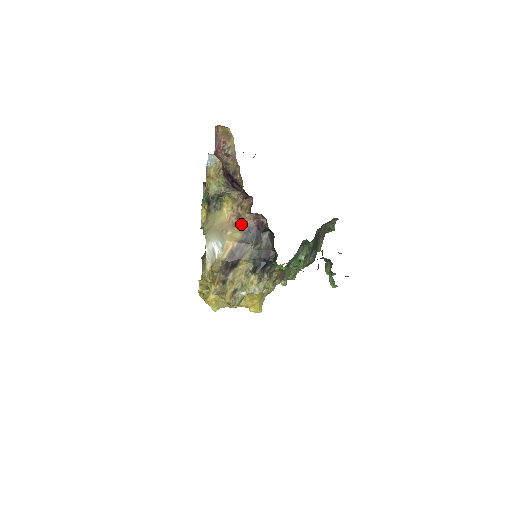
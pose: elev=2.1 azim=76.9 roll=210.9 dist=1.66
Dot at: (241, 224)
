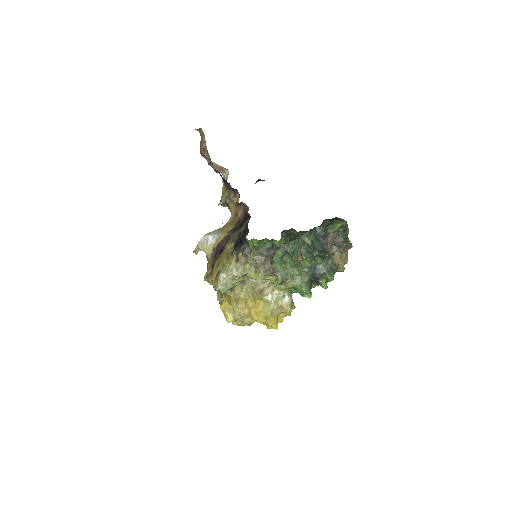
Dot at: (236, 220)
